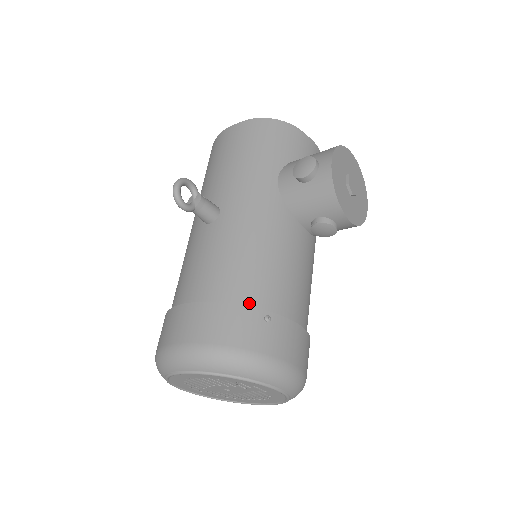
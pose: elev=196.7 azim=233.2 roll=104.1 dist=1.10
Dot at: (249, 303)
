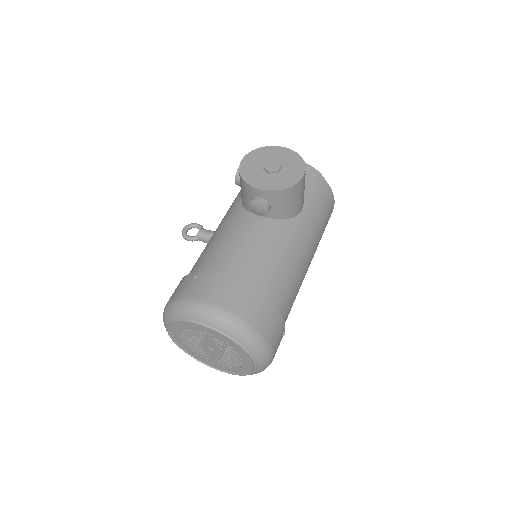
Dot at: occluded
